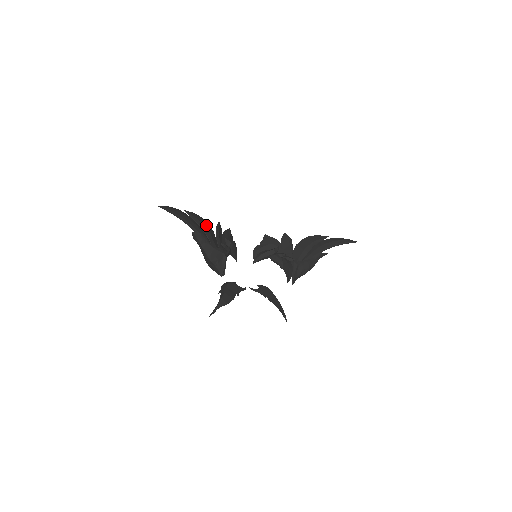
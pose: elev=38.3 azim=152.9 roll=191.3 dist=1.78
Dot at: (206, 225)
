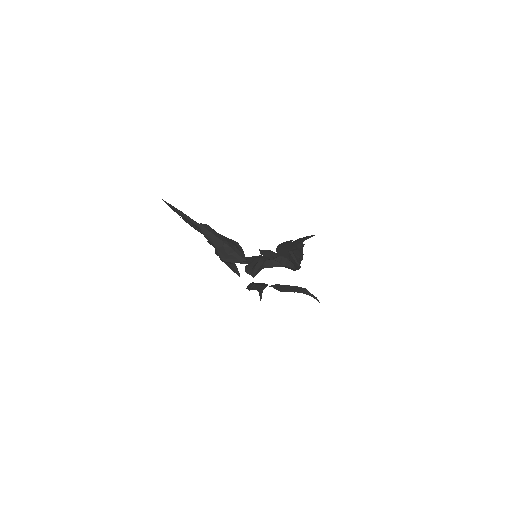
Dot at: occluded
